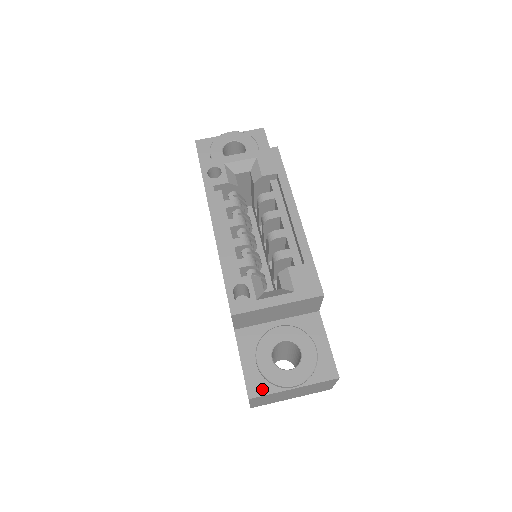
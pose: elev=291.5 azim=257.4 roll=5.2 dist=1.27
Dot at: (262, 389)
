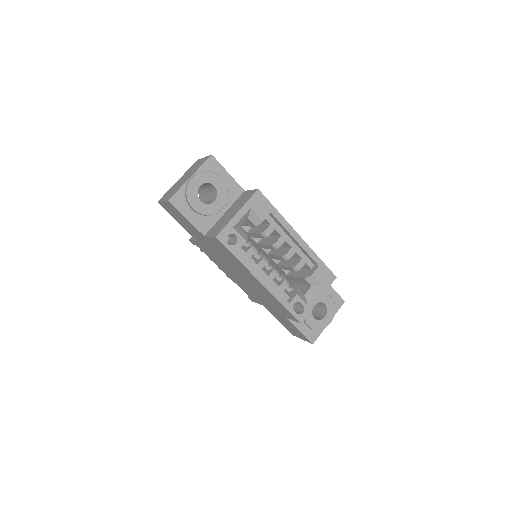
Dot at: (316, 335)
